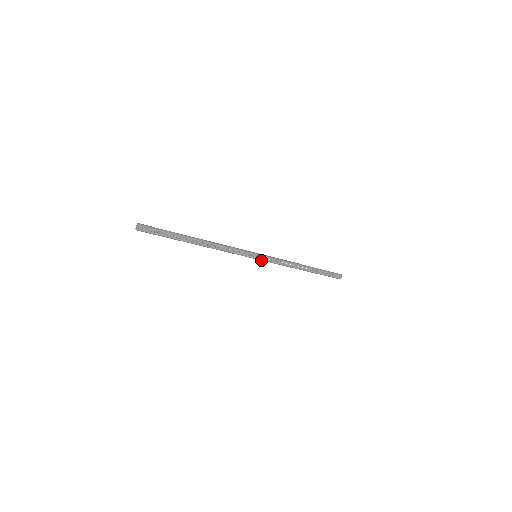
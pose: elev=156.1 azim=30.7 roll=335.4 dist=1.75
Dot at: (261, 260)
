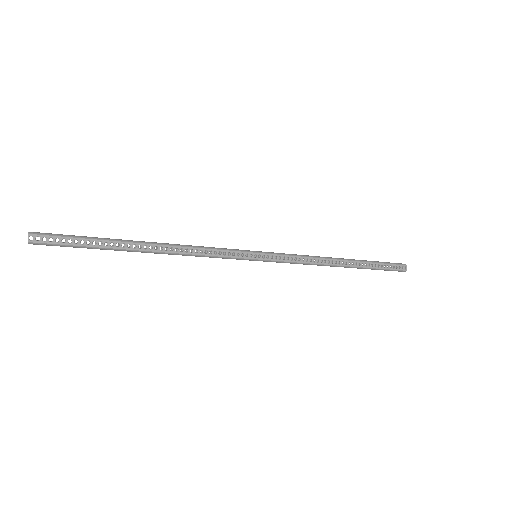
Dot at: (266, 261)
